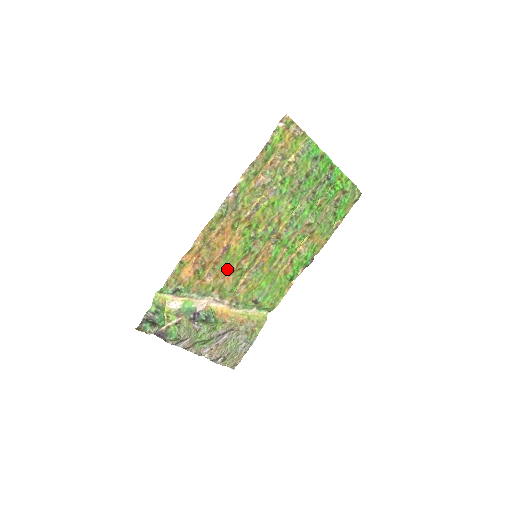
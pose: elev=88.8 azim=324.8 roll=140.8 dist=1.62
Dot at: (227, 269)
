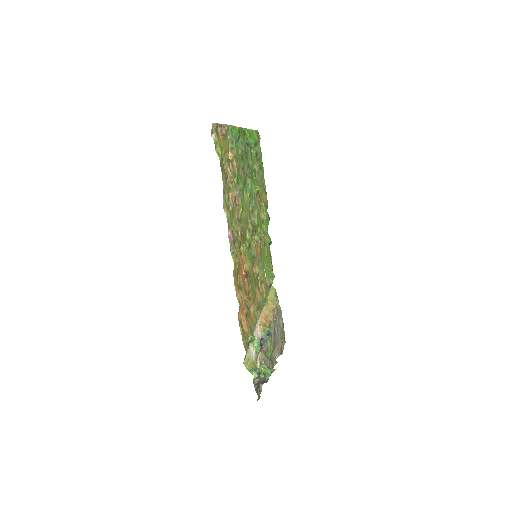
Dot at: (253, 288)
